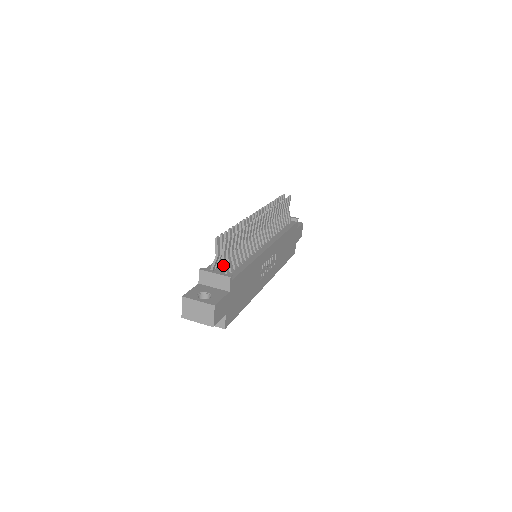
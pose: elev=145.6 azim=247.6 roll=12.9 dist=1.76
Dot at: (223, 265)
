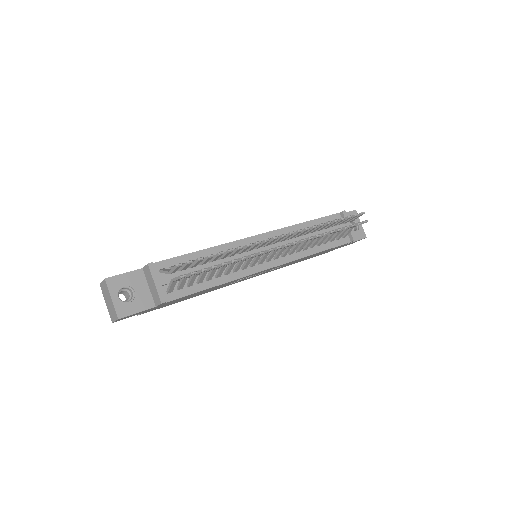
Dot at: (169, 284)
